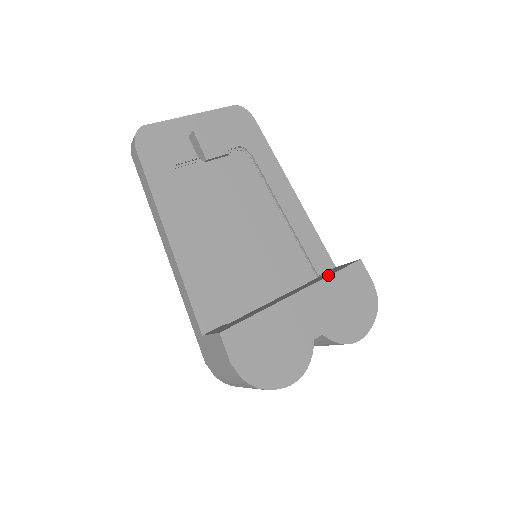
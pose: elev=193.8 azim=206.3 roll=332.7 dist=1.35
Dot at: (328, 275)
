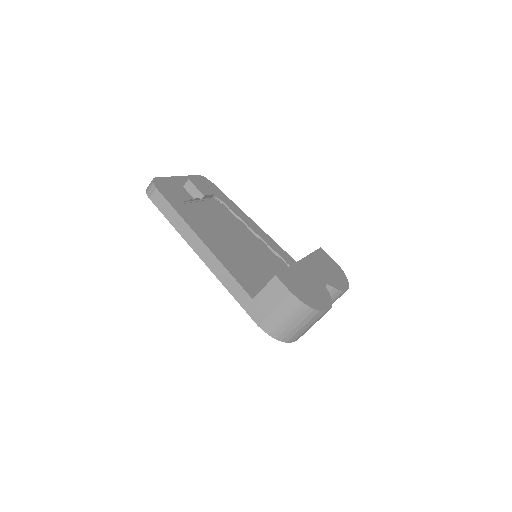
Dot at: occluded
